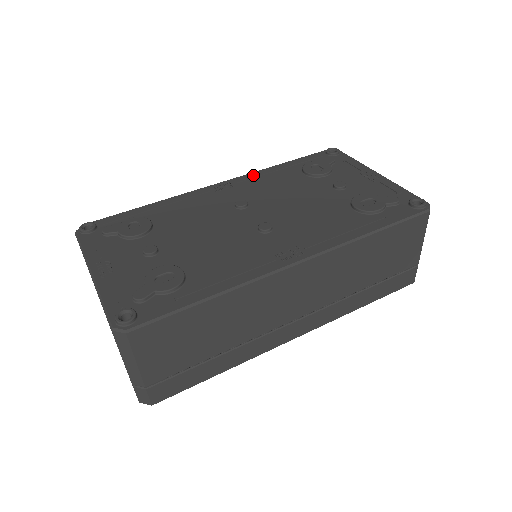
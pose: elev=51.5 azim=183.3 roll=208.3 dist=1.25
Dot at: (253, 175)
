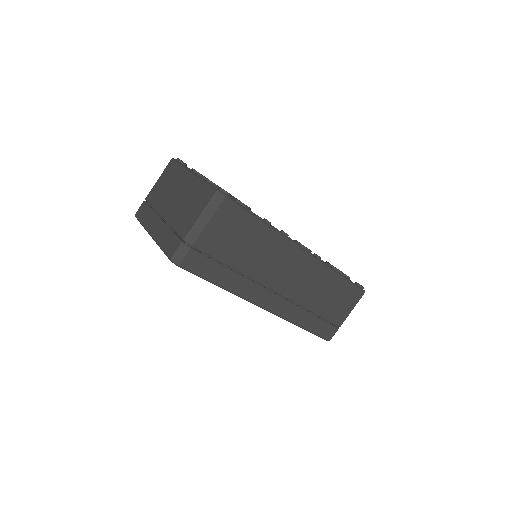
Dot at: occluded
